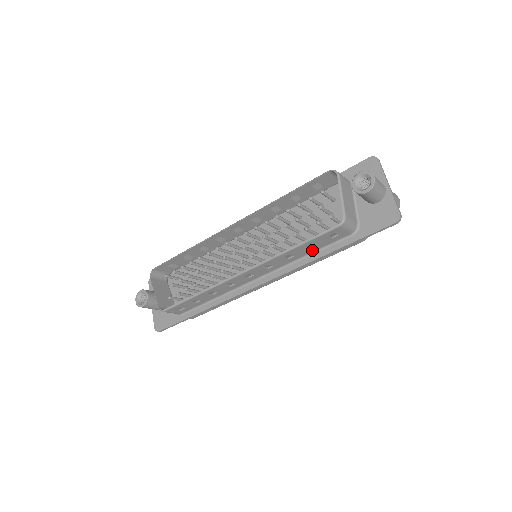
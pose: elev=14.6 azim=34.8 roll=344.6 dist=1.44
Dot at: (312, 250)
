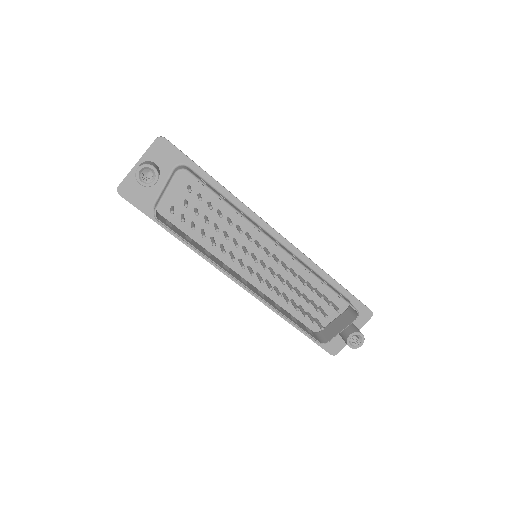
Dot at: occluded
